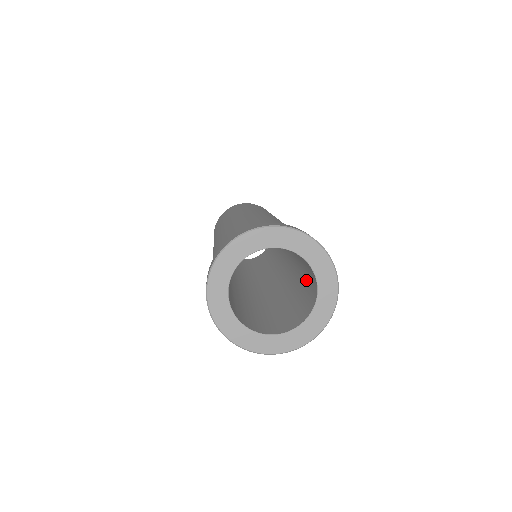
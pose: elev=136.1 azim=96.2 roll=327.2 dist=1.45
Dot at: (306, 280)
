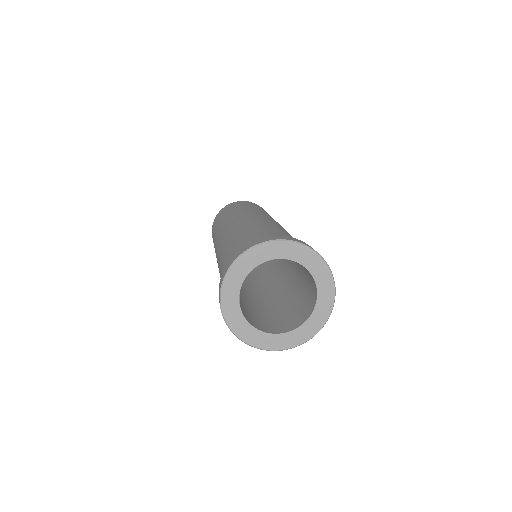
Dot at: (305, 282)
